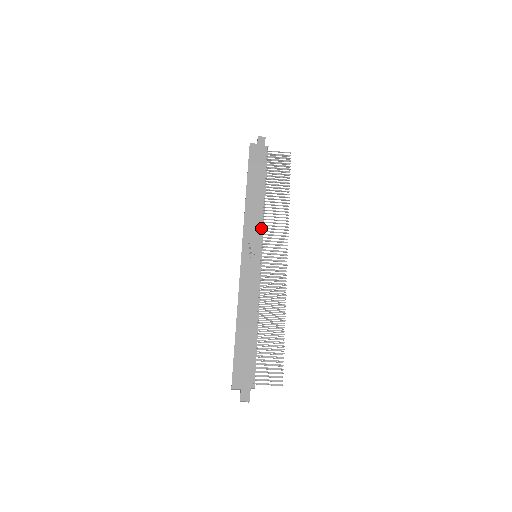
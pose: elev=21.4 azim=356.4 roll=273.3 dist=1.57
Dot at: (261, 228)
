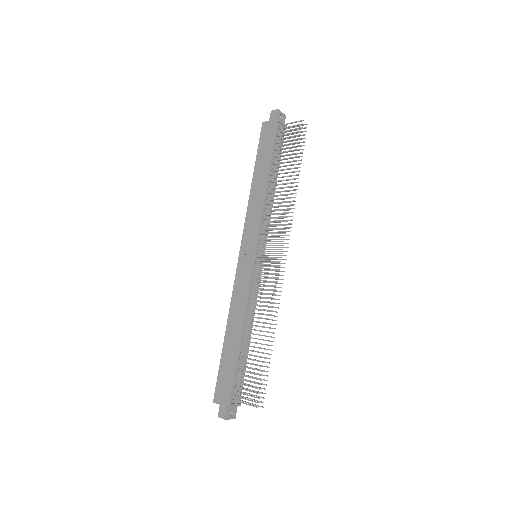
Dot at: (259, 223)
